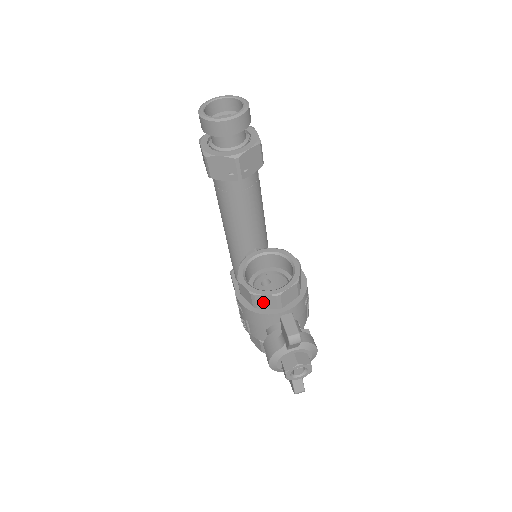
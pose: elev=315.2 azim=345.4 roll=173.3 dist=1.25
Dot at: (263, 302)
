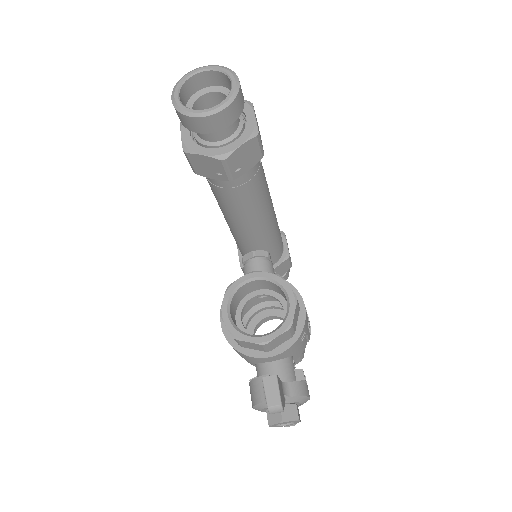
Dot at: (248, 345)
